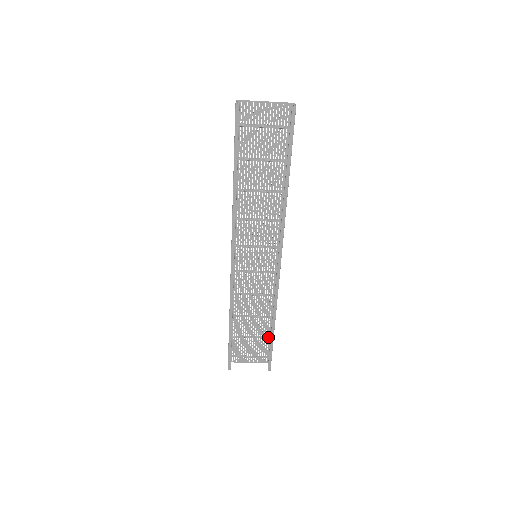
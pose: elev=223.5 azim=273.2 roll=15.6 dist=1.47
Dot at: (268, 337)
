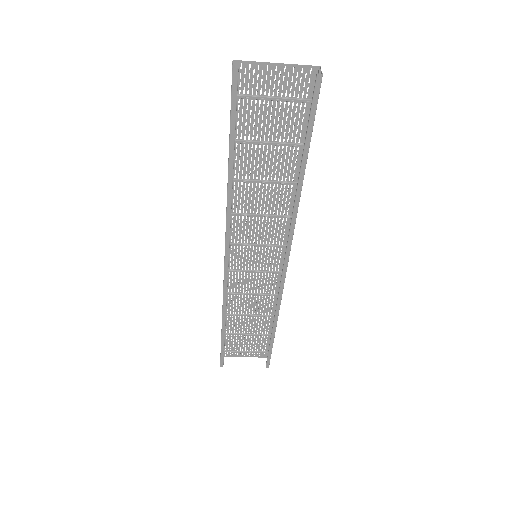
Dot at: (267, 334)
